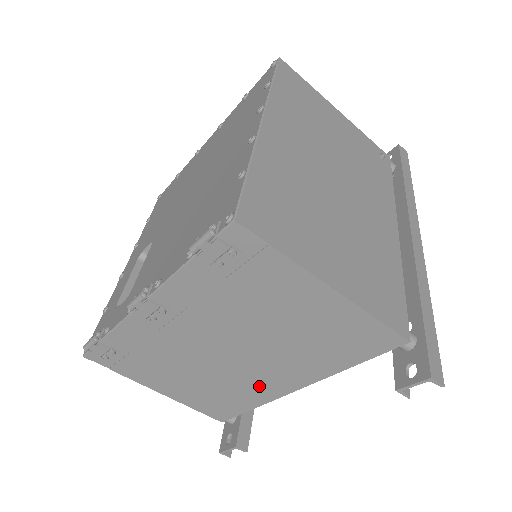
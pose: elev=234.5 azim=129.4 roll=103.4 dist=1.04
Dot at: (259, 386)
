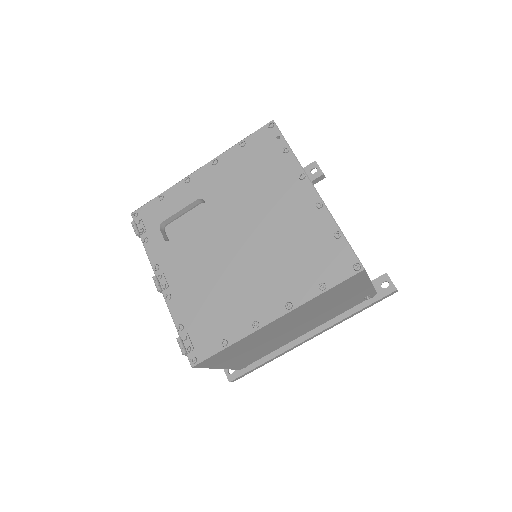
Dot at: occluded
